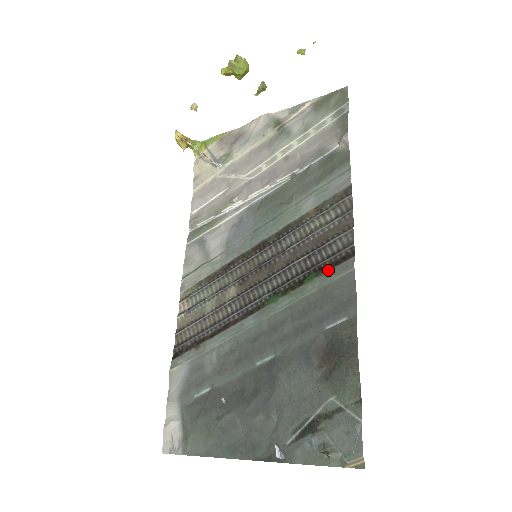
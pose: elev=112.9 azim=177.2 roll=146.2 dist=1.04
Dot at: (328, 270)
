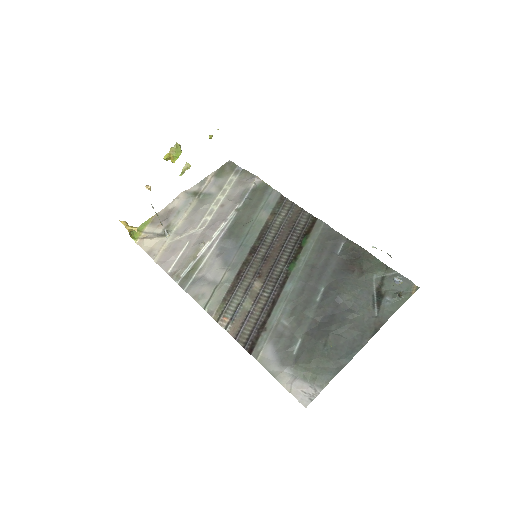
Dot at: (311, 232)
